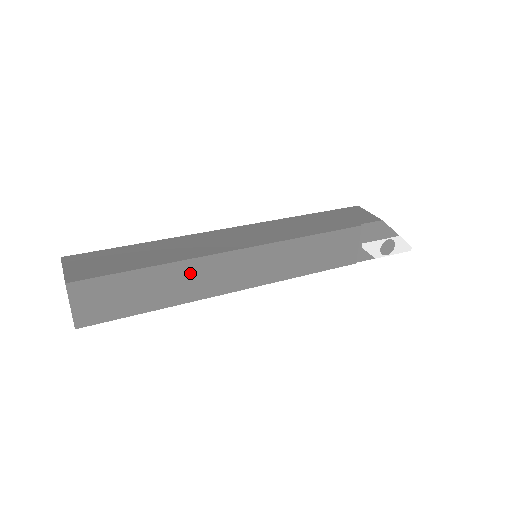
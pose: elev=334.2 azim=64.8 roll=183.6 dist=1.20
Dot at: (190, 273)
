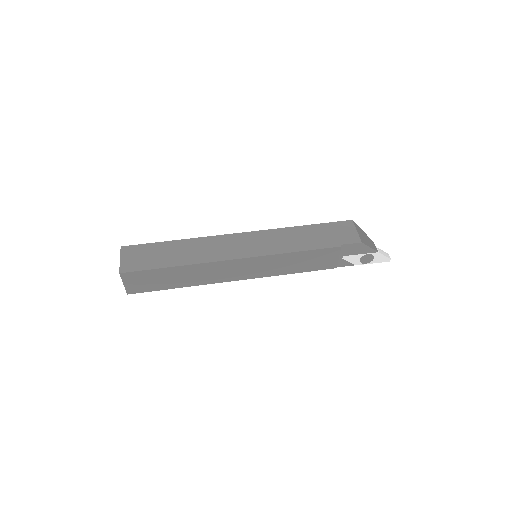
Dot at: (201, 270)
